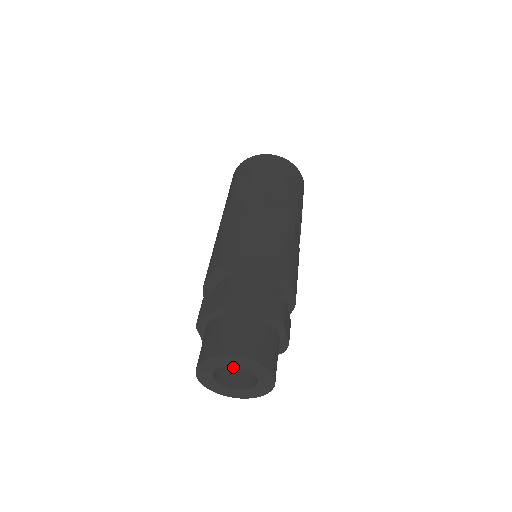
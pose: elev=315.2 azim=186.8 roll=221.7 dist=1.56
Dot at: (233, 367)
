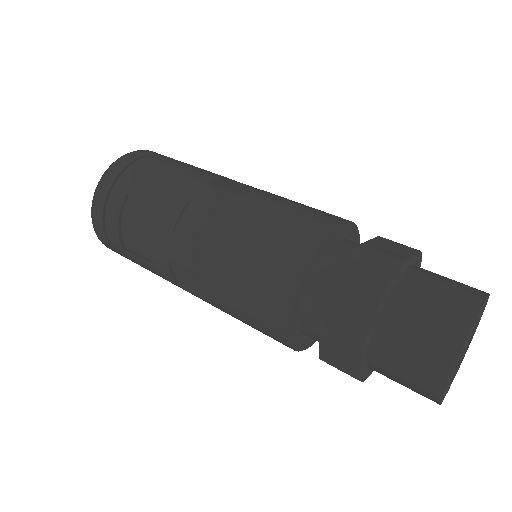
Dot at: occluded
